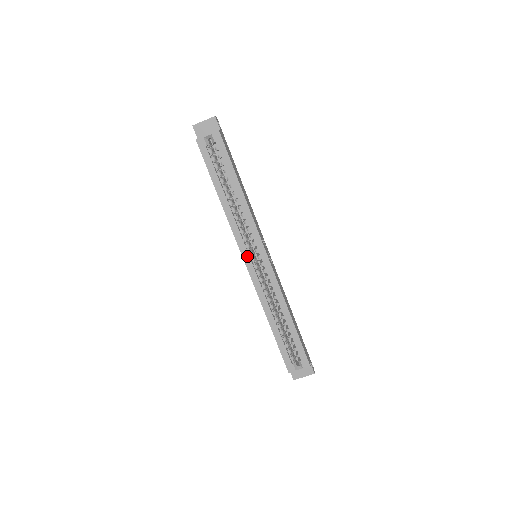
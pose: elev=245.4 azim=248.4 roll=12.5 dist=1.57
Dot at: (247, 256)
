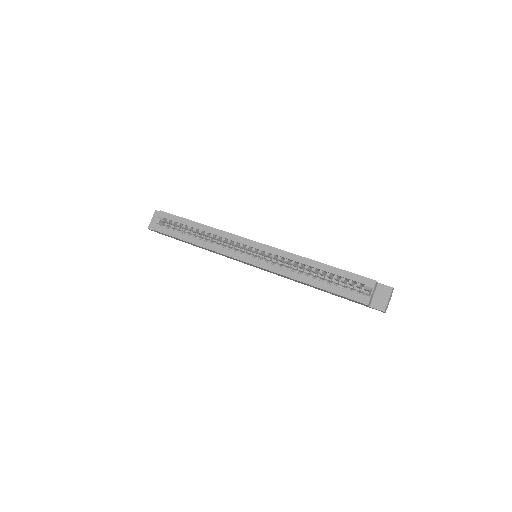
Dot at: (245, 257)
